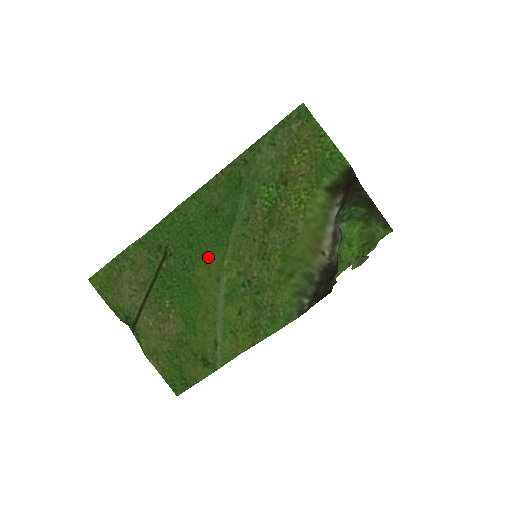
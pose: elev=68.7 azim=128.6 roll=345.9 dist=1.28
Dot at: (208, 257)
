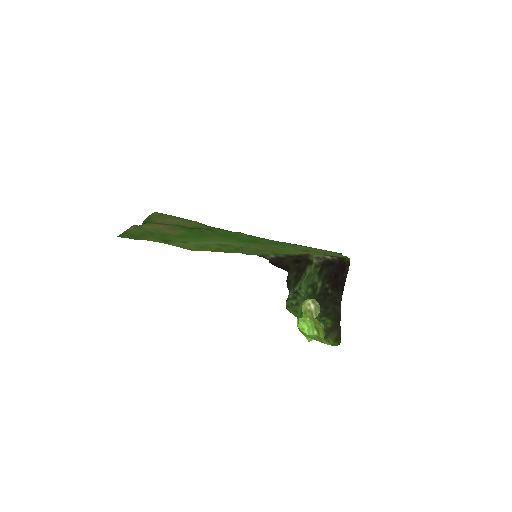
Dot at: (231, 239)
